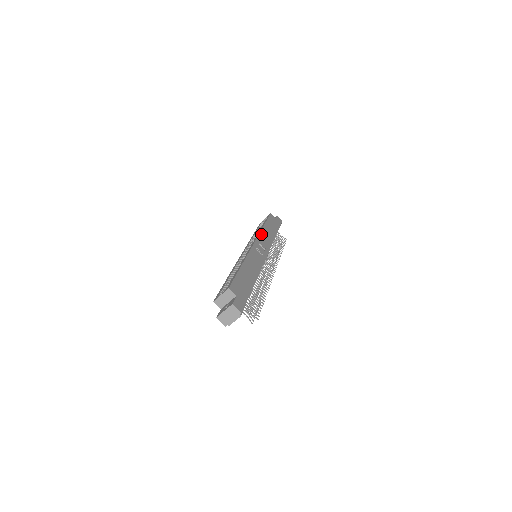
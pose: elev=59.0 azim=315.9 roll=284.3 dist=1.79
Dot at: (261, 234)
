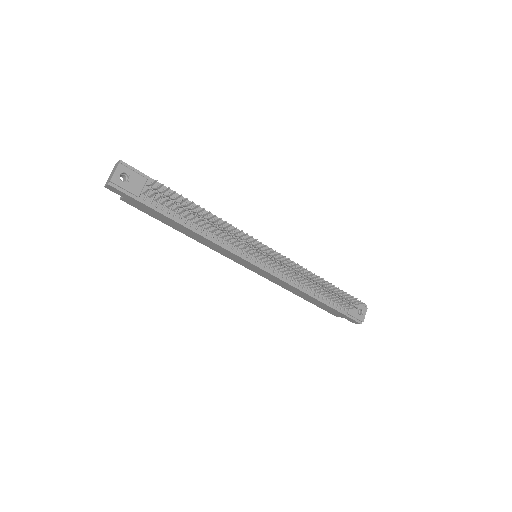
Dot at: occluded
